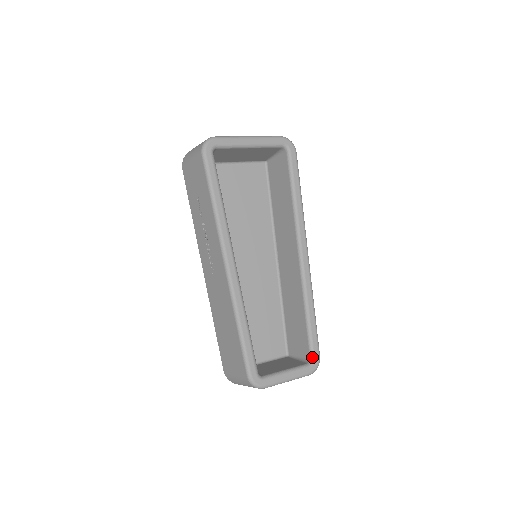
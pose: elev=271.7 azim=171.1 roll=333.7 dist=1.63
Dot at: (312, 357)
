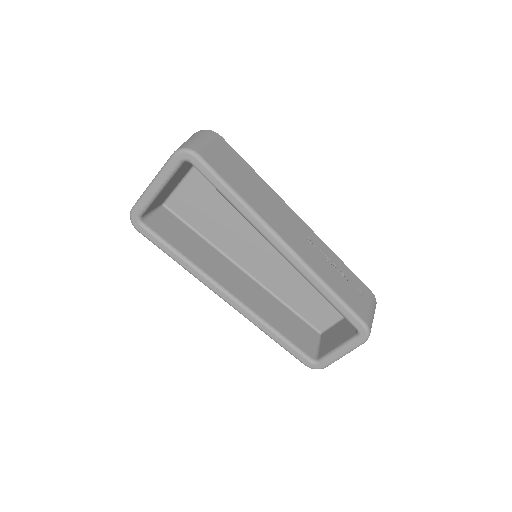
Dot at: (356, 329)
